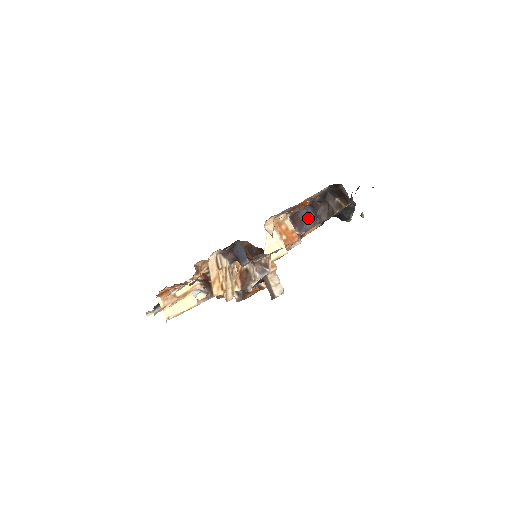
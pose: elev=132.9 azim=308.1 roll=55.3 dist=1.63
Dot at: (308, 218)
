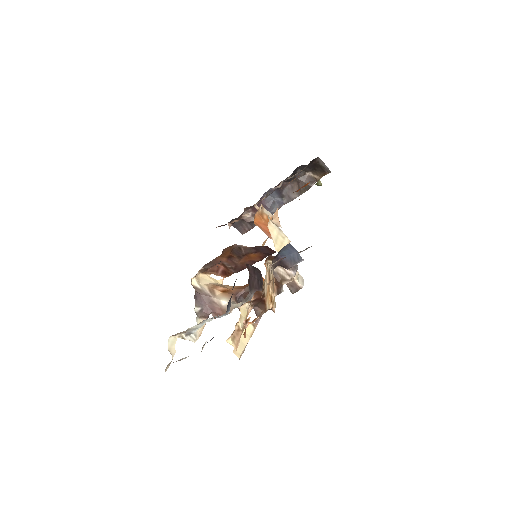
Dot at: (272, 201)
